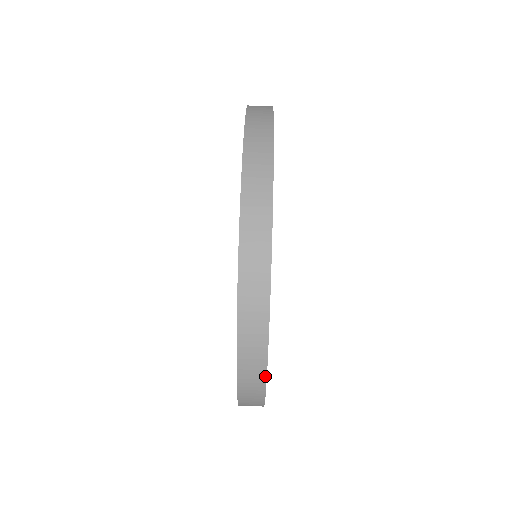
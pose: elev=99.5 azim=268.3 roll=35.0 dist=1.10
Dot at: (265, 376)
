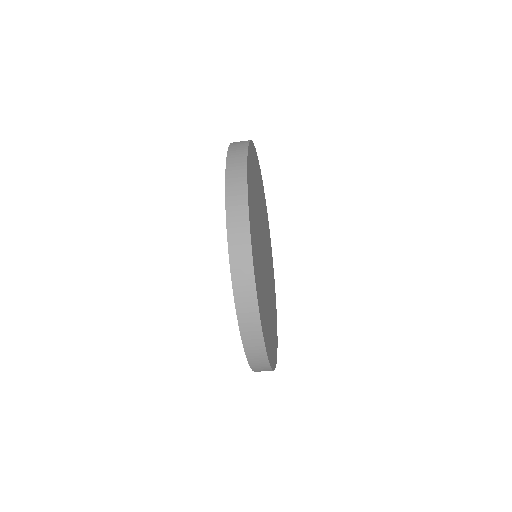
Dot at: occluded
